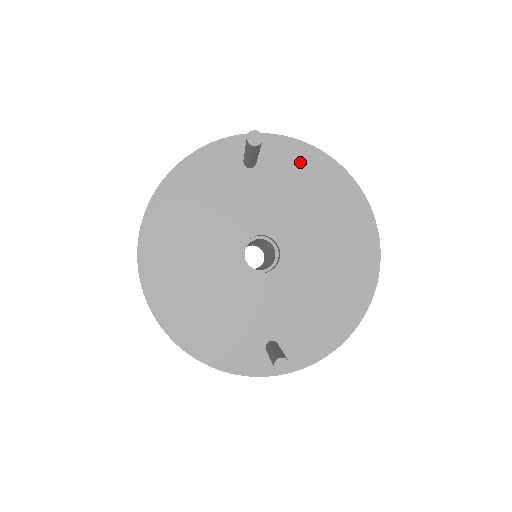
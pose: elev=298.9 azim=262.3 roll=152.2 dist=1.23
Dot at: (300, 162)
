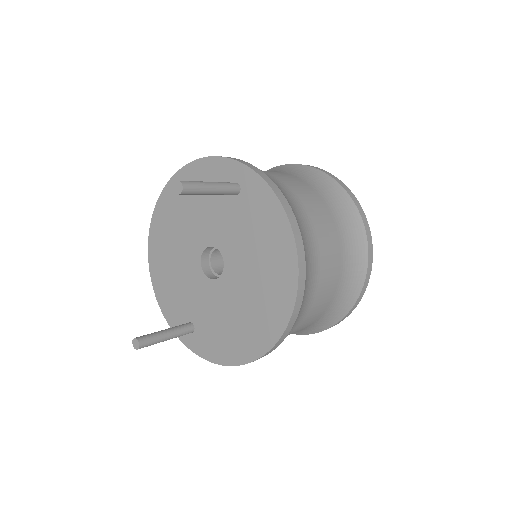
Dot at: (267, 214)
